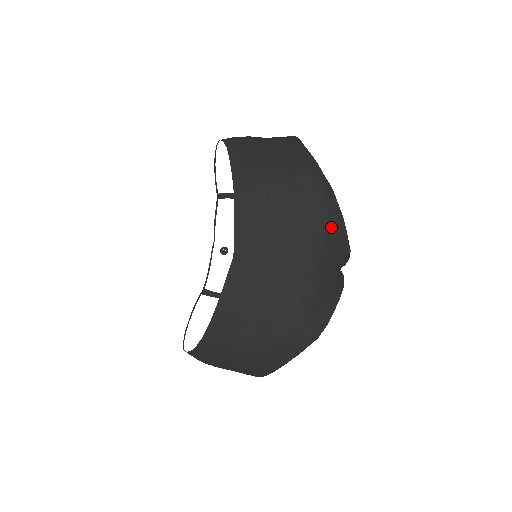
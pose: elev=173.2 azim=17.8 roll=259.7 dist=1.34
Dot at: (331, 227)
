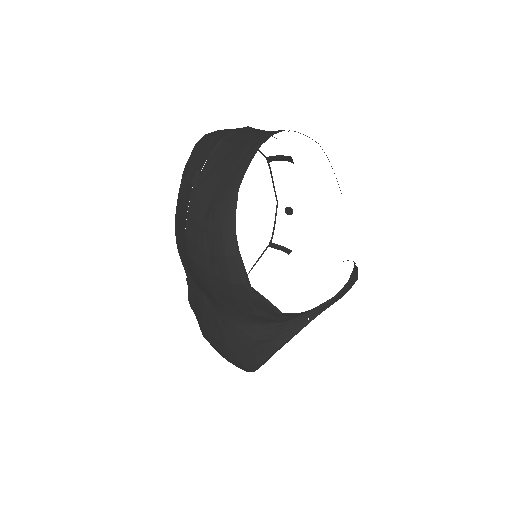
Dot at: (239, 293)
